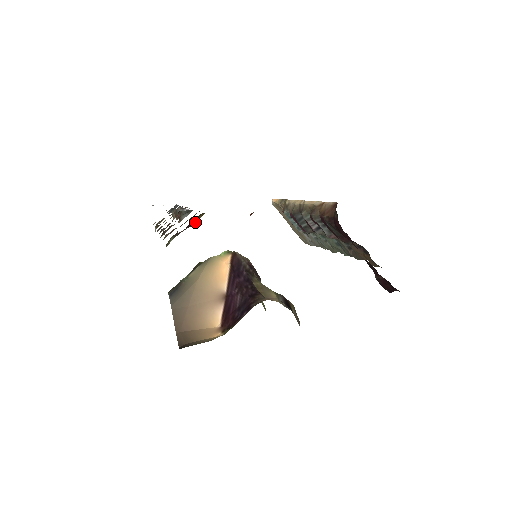
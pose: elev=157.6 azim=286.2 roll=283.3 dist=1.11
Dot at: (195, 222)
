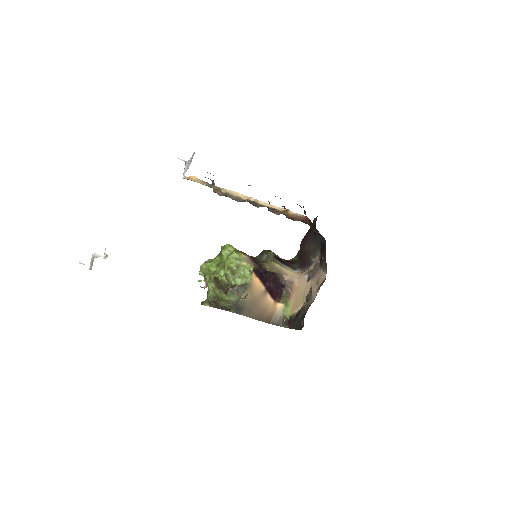
Dot at: occluded
